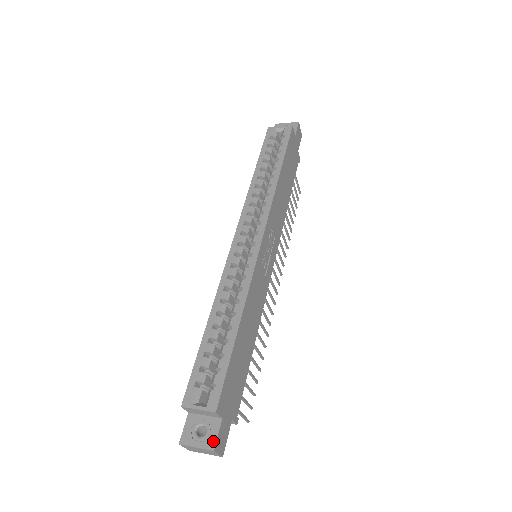
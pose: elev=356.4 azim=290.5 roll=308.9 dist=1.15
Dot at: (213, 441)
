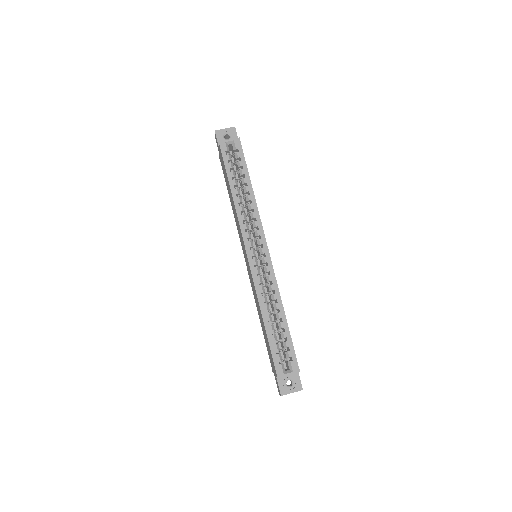
Dot at: (300, 385)
